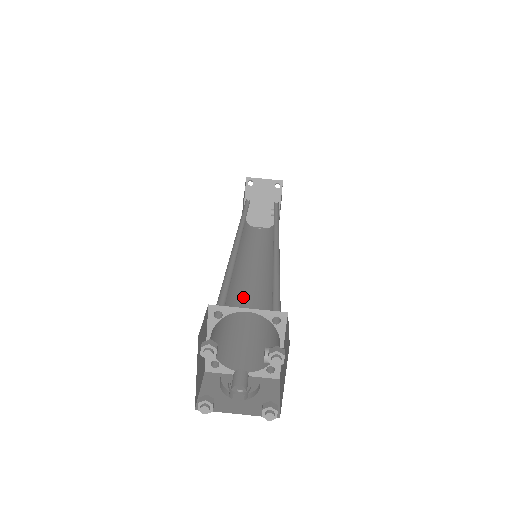
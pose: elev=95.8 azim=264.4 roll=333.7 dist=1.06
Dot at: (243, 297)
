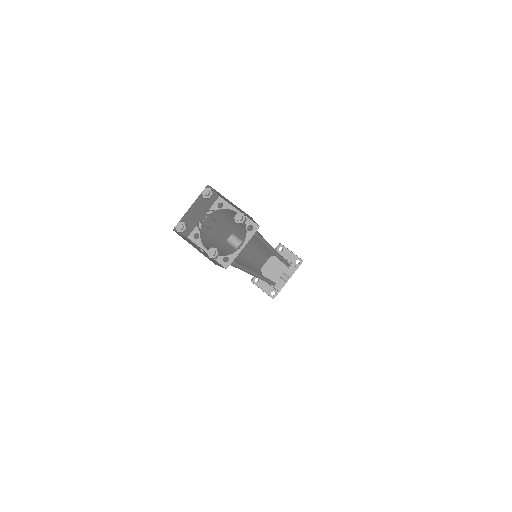
Dot at: occluded
